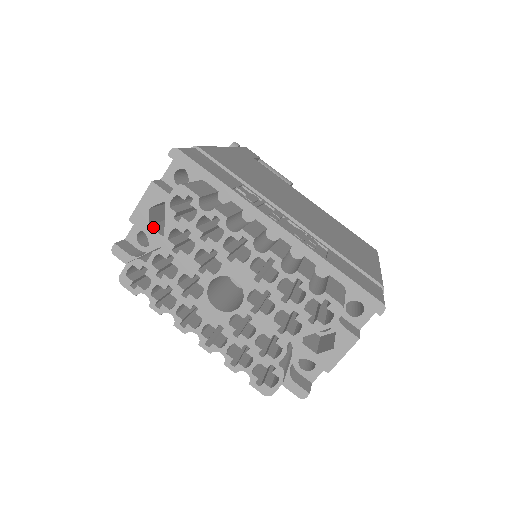
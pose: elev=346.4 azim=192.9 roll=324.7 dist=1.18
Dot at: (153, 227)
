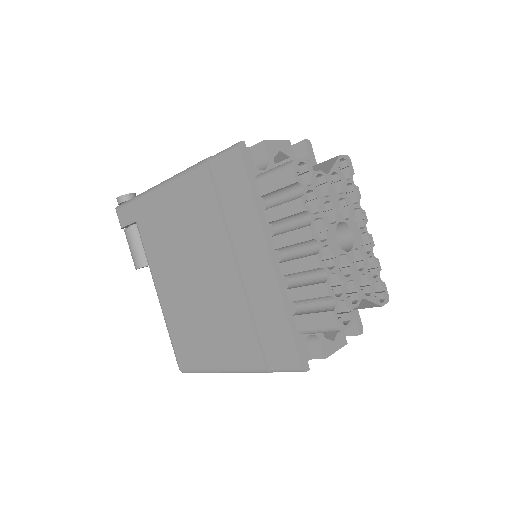
Dot at: (272, 162)
